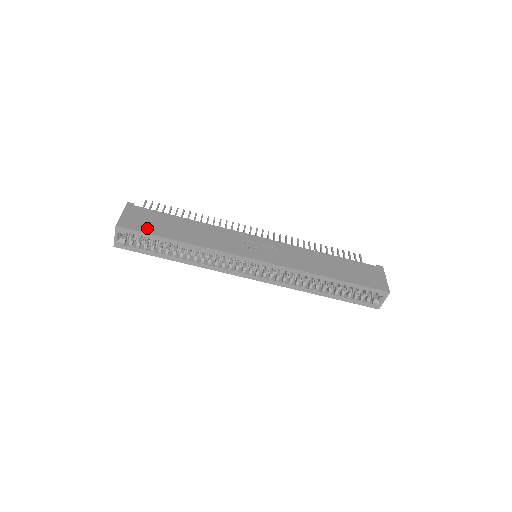
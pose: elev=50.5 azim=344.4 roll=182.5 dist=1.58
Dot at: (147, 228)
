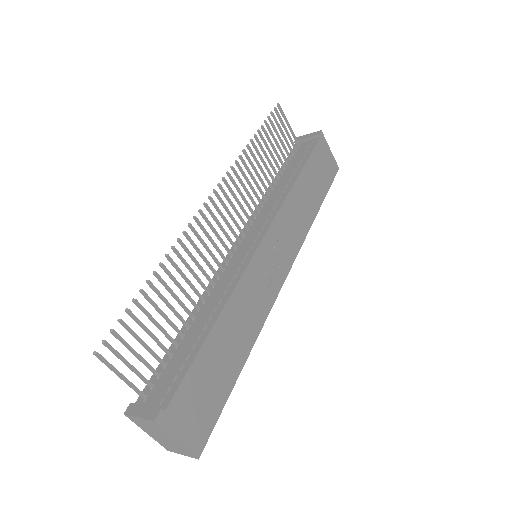
Dot at: (214, 408)
